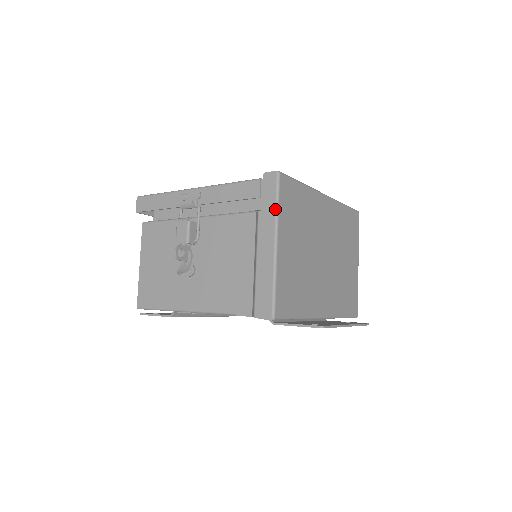
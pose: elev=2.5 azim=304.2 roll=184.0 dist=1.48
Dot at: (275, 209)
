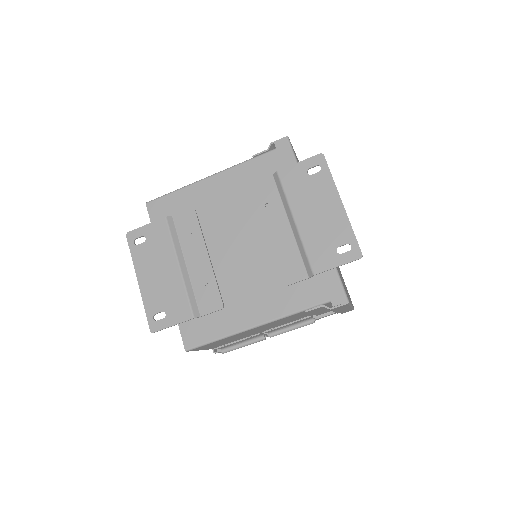
Dot at: occluded
